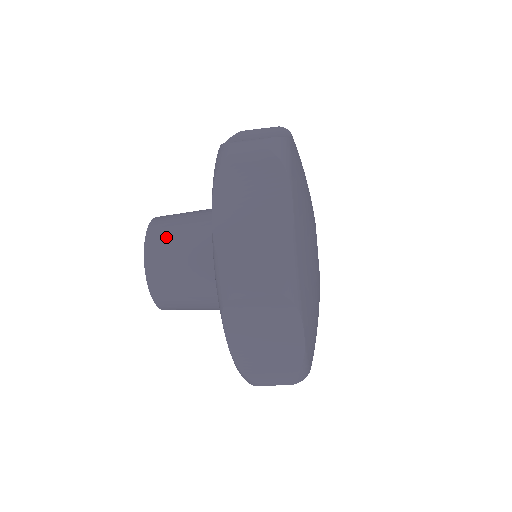
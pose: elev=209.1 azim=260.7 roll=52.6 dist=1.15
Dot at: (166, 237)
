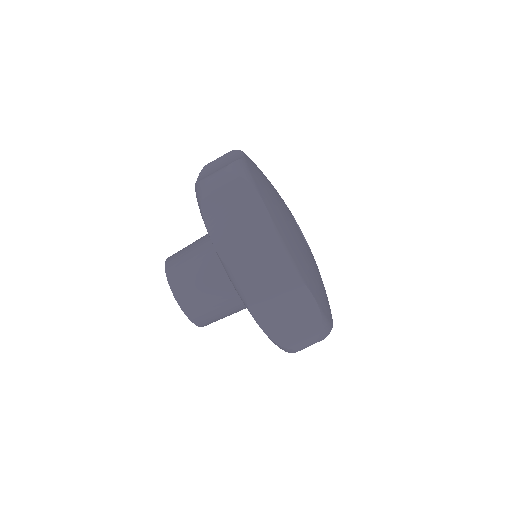
Dot at: (182, 270)
